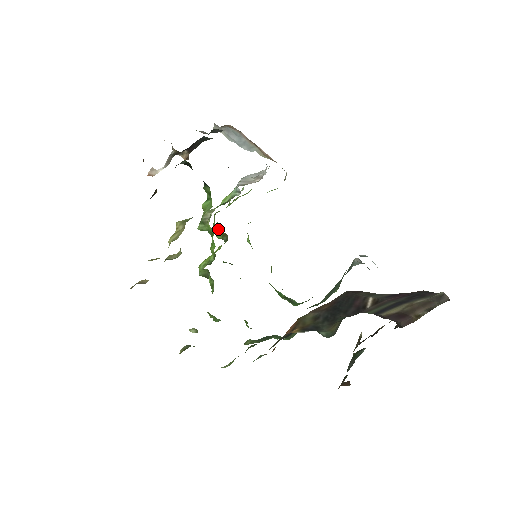
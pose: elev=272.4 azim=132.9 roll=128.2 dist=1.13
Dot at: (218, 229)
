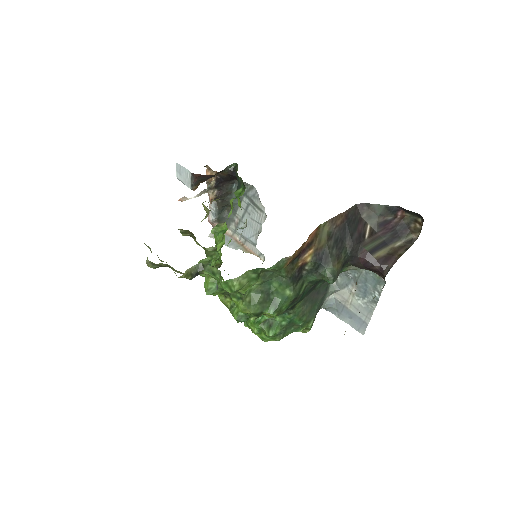
Dot at: occluded
